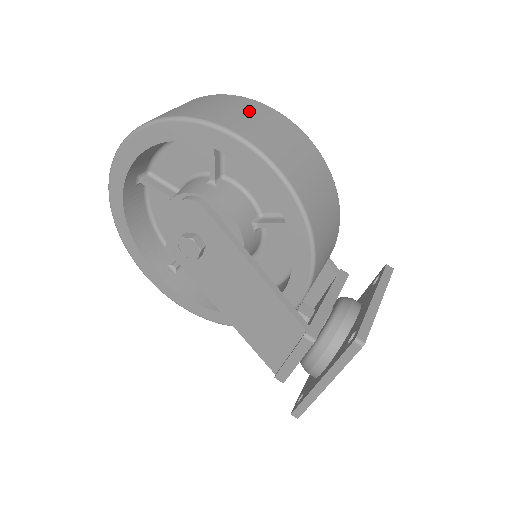
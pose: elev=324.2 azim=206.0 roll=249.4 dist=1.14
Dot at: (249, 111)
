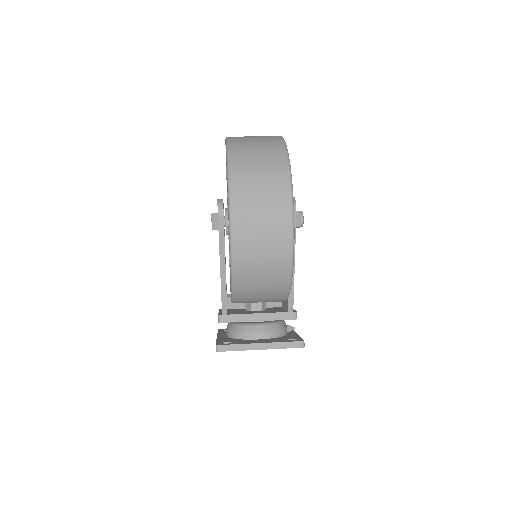
Dot at: (269, 199)
